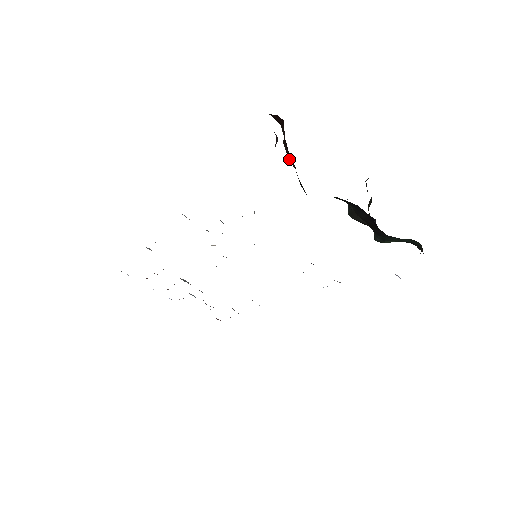
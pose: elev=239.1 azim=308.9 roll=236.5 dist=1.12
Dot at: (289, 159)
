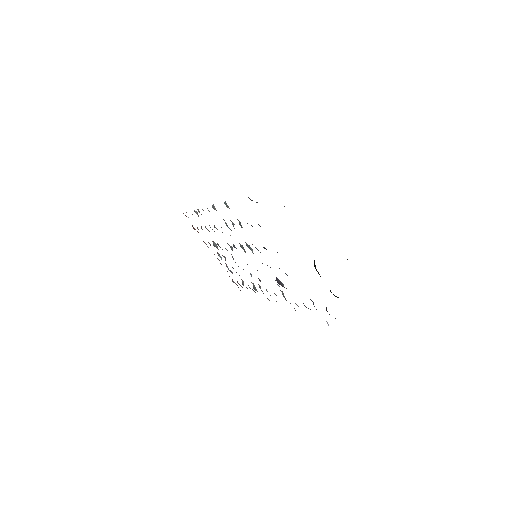
Dot at: occluded
